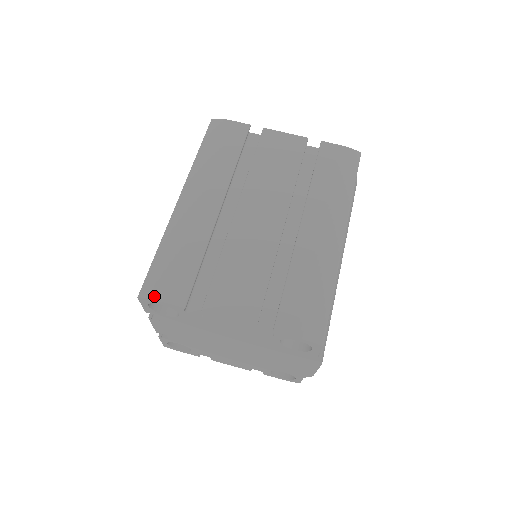
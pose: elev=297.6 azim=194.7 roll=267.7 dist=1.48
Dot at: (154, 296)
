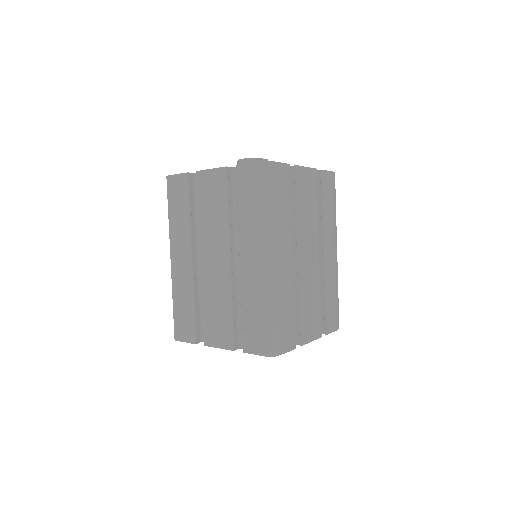
Dot at: (282, 352)
